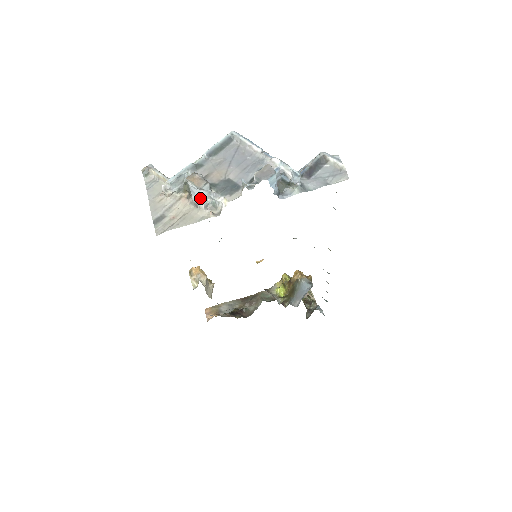
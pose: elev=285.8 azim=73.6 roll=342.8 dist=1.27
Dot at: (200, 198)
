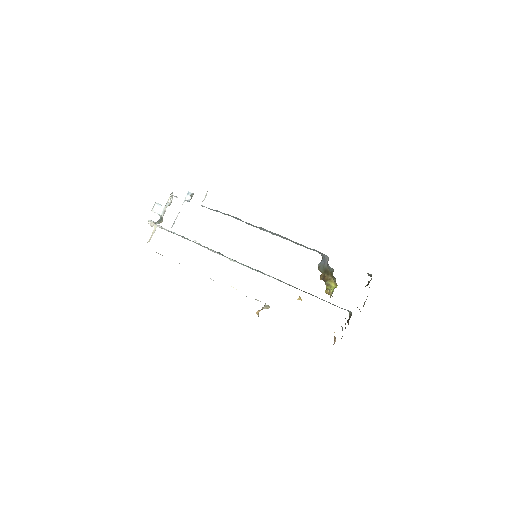
Dot at: (161, 207)
